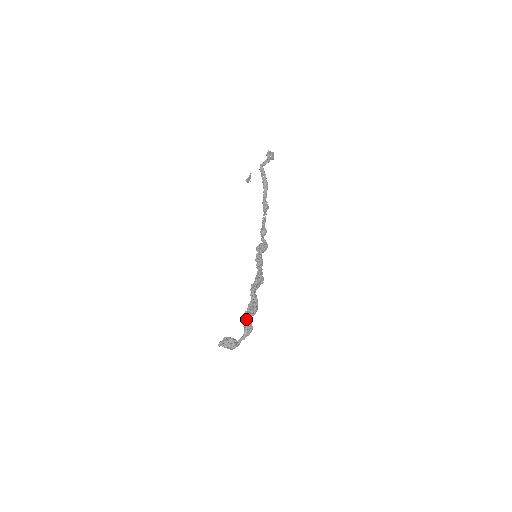
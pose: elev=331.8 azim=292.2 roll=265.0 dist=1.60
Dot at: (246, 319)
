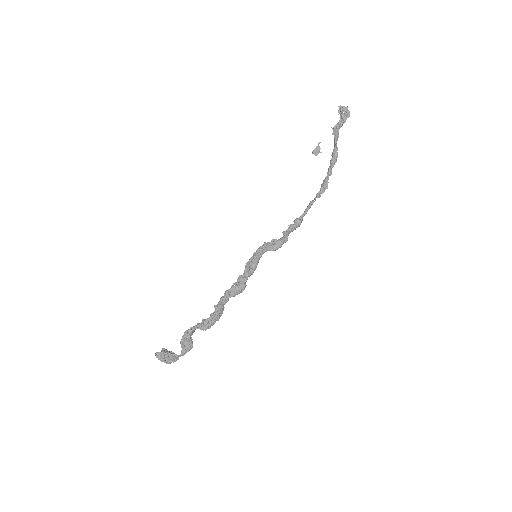
Dot at: (185, 333)
